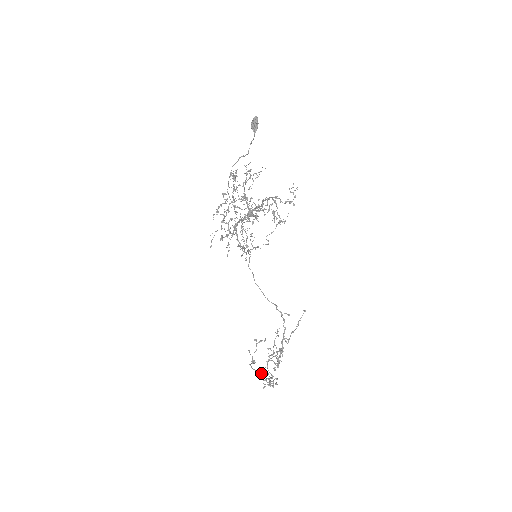
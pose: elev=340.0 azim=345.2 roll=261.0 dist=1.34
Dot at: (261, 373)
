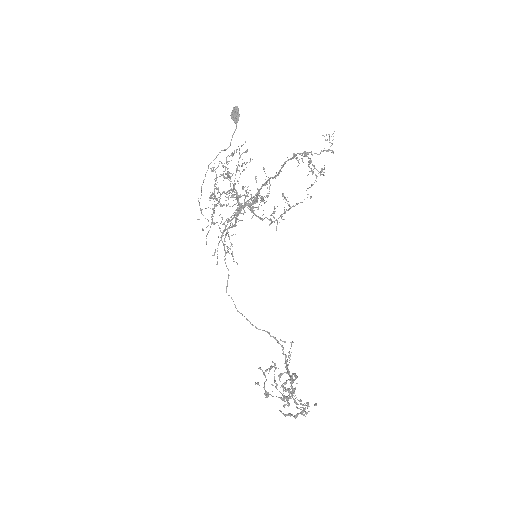
Dot at: (292, 395)
